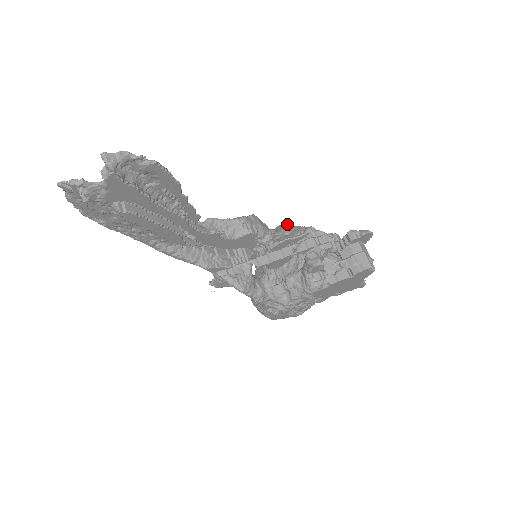
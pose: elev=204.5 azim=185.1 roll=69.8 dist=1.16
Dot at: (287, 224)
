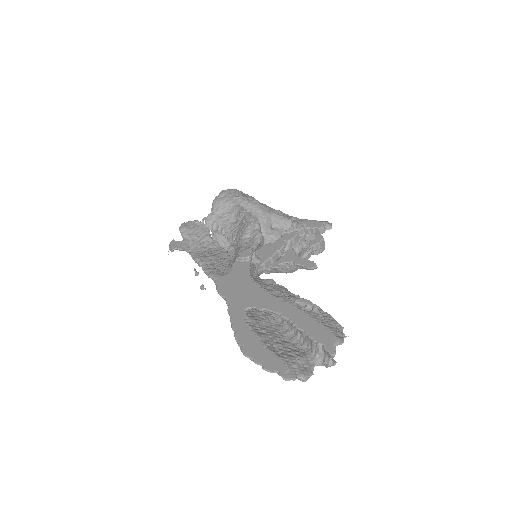
Dot at: (260, 205)
